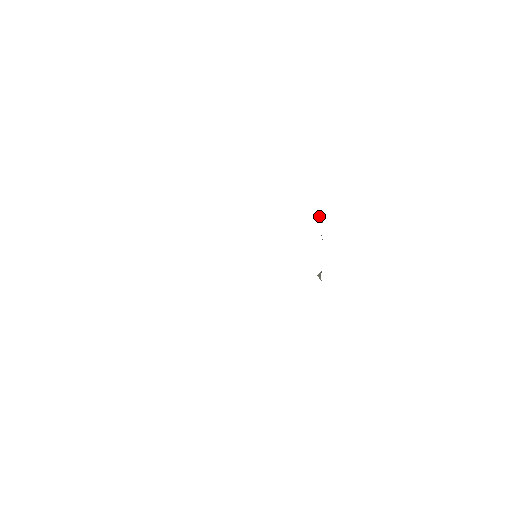
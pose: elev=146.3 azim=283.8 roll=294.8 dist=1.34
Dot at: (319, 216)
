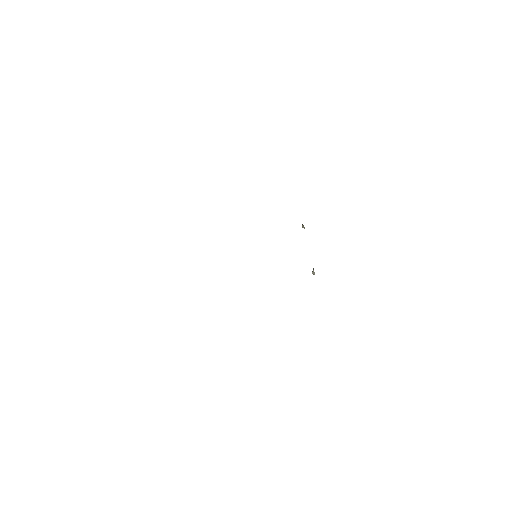
Dot at: (302, 226)
